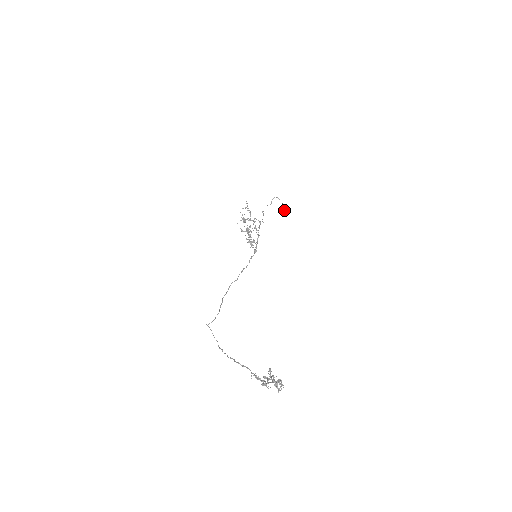
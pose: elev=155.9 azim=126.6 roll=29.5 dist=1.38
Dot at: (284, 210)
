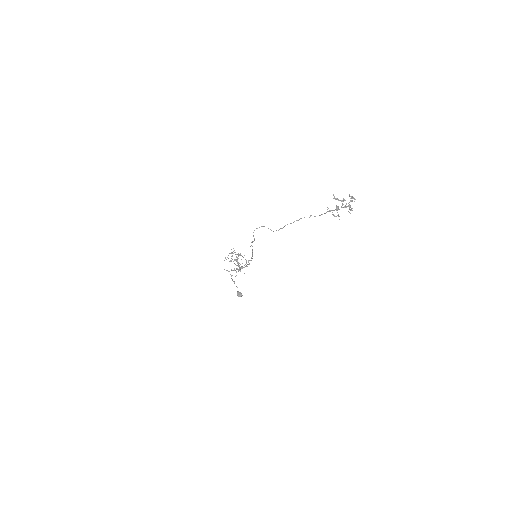
Dot at: (241, 293)
